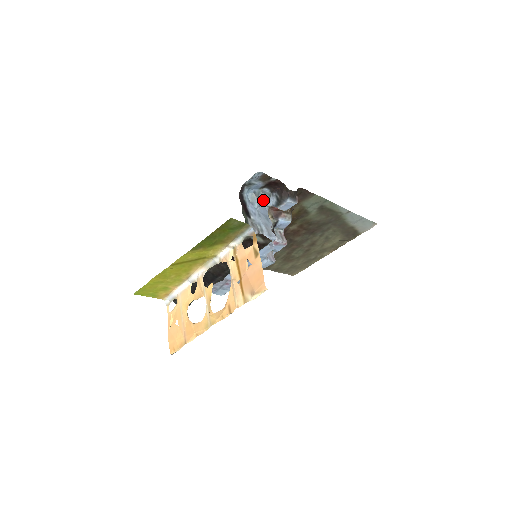
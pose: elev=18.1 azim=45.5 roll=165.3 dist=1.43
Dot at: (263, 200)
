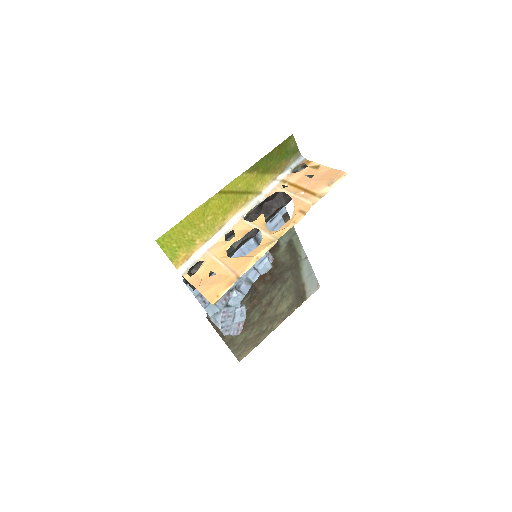
Dot at: occluded
